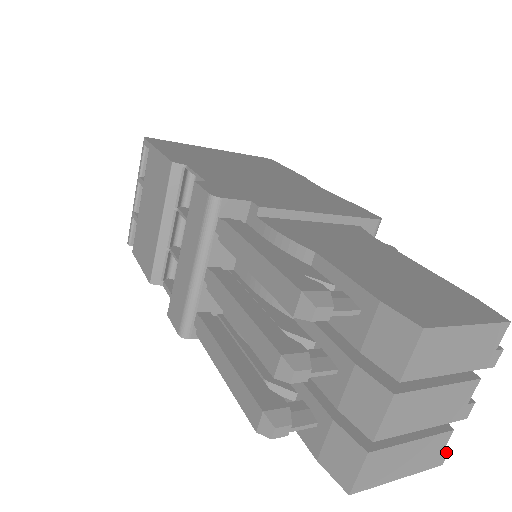
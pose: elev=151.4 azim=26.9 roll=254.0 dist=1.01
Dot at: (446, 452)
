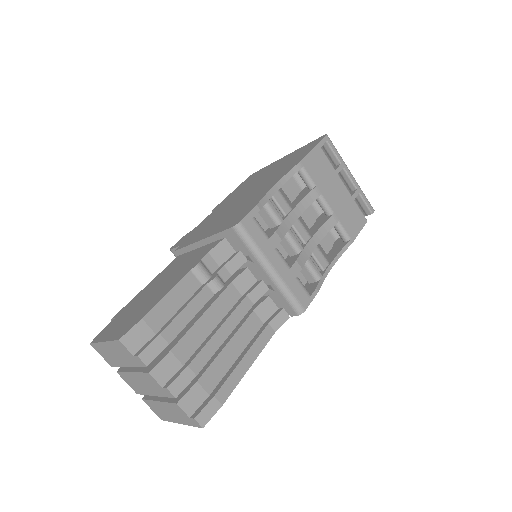
Dot at: (193, 419)
